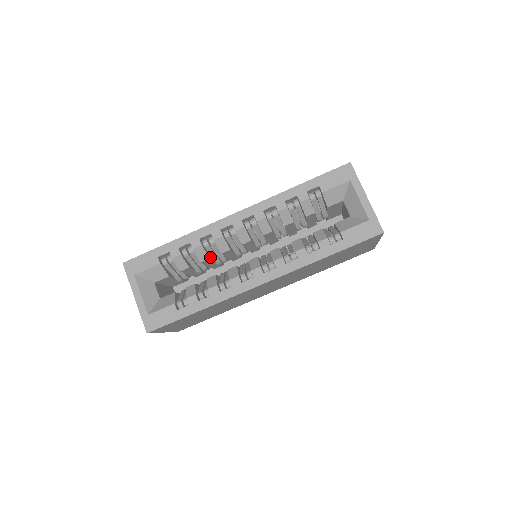
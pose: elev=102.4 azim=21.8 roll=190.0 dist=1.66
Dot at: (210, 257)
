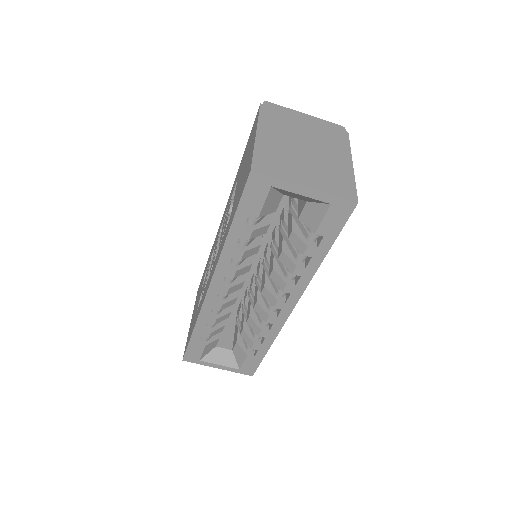
Dot at: (229, 306)
